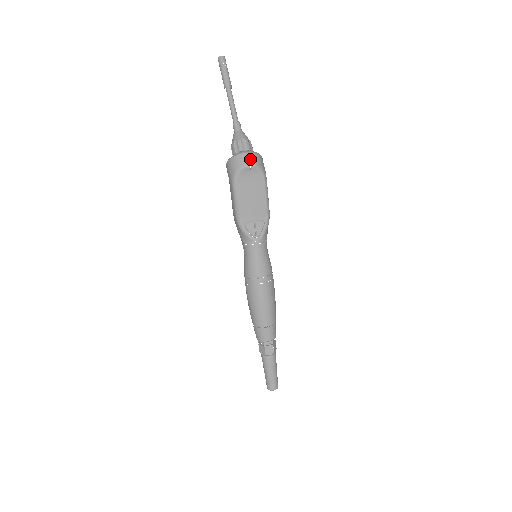
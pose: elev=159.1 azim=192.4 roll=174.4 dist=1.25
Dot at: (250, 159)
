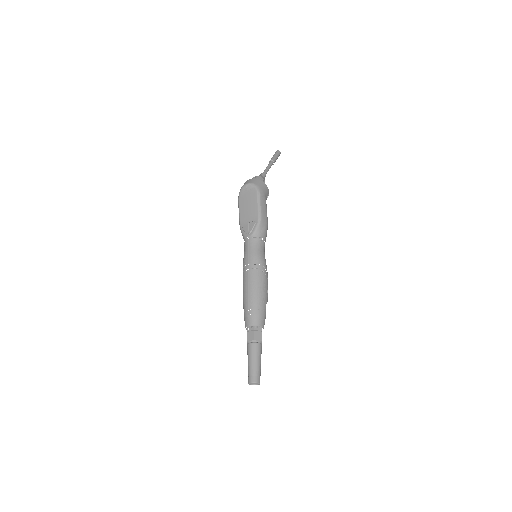
Dot at: (249, 181)
